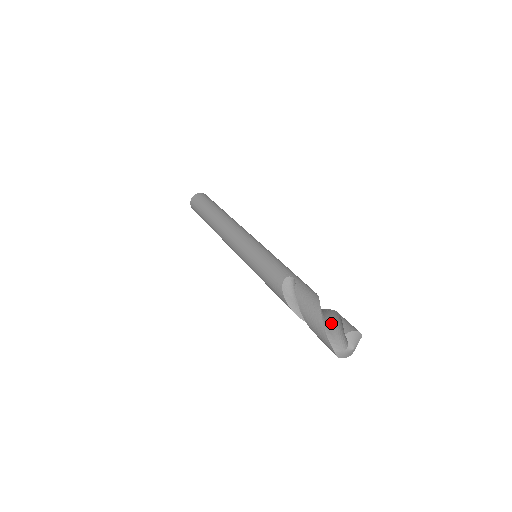
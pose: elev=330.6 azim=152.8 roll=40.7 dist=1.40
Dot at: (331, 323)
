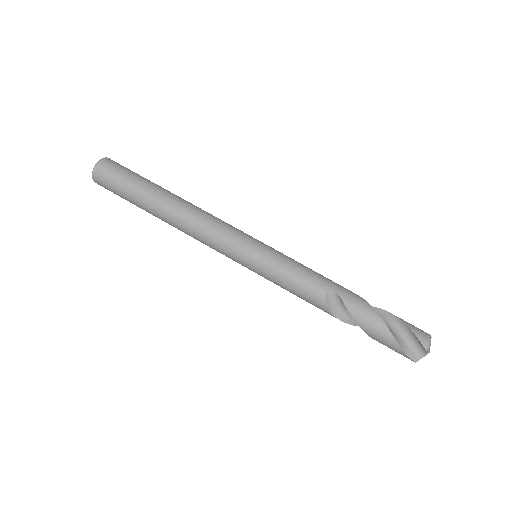
Dot at: (399, 334)
